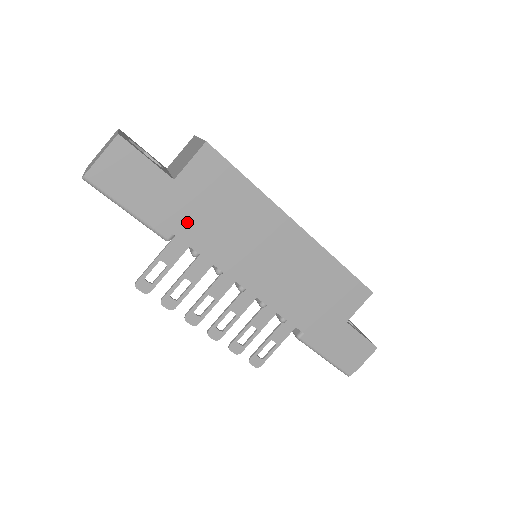
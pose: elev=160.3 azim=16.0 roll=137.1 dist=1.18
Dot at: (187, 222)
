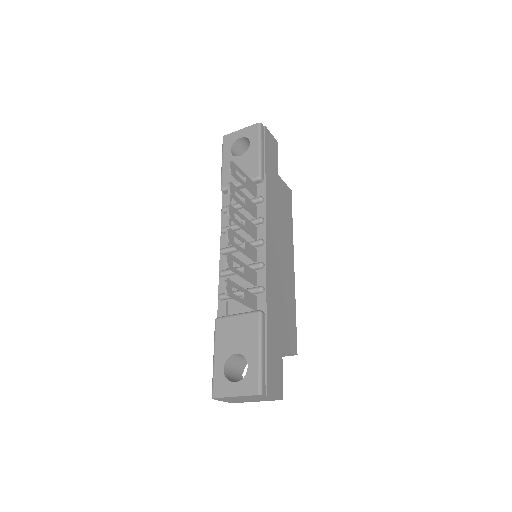
Dot at: (271, 187)
